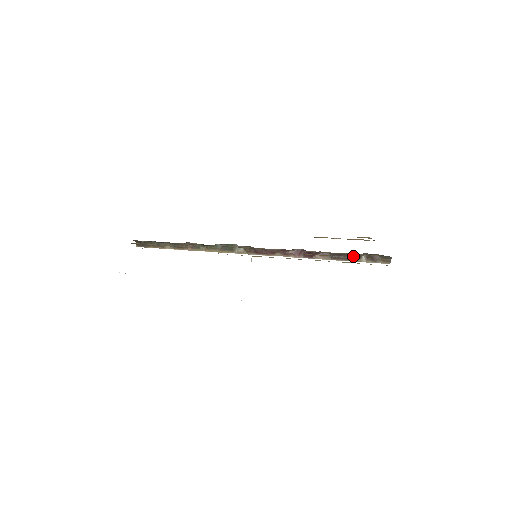
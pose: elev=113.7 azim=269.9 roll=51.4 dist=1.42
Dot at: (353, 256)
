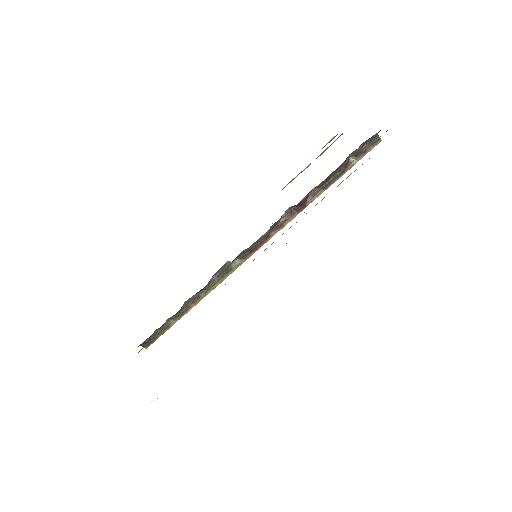
Dot at: (341, 168)
